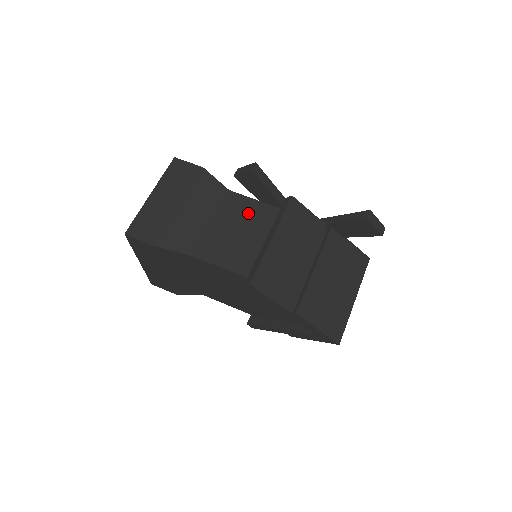
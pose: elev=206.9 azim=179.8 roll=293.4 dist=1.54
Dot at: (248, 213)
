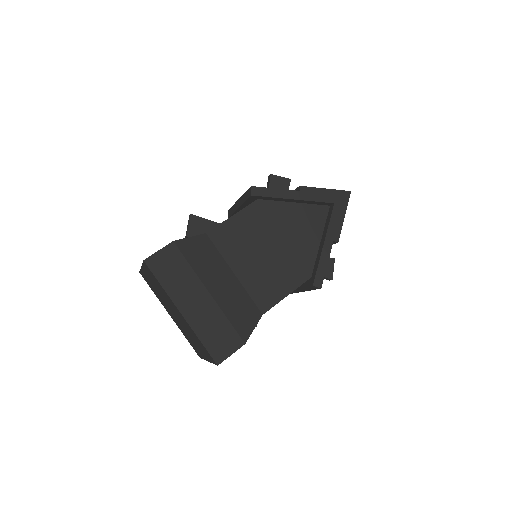
Dot at: occluded
